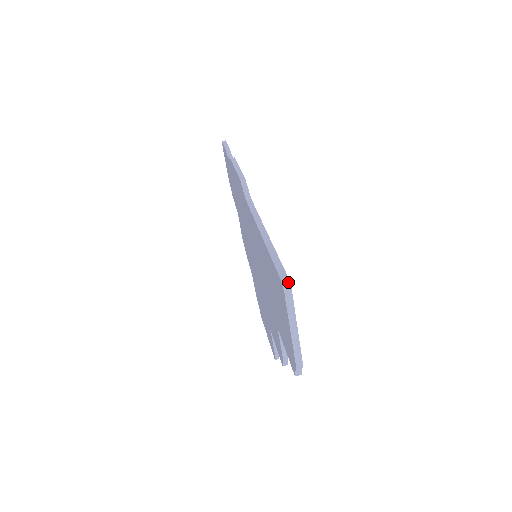
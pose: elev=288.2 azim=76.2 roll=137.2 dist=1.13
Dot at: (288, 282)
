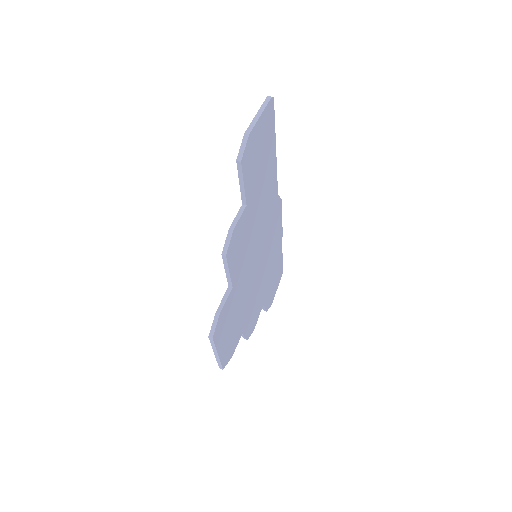
Dot at: (273, 97)
